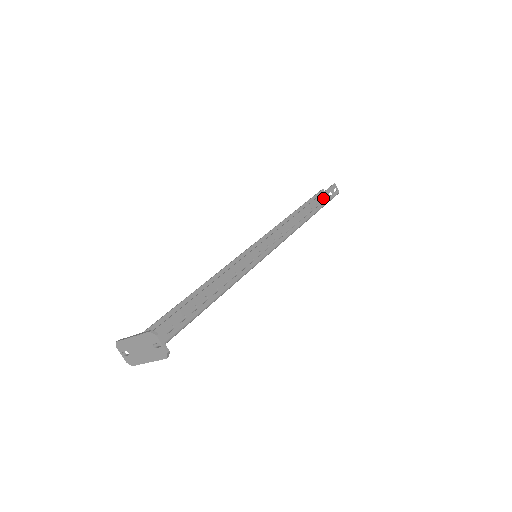
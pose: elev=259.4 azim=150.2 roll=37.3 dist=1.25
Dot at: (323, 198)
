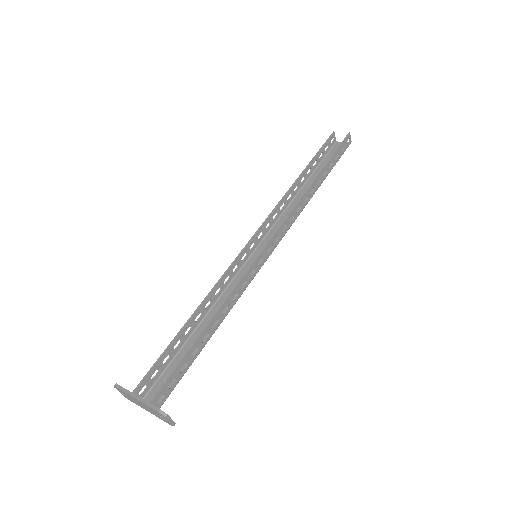
Dot at: (334, 159)
